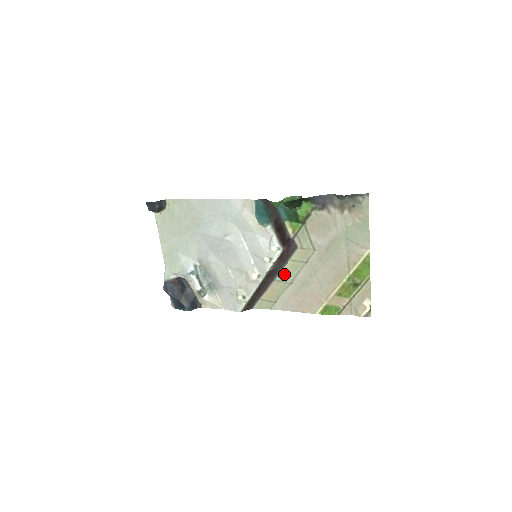
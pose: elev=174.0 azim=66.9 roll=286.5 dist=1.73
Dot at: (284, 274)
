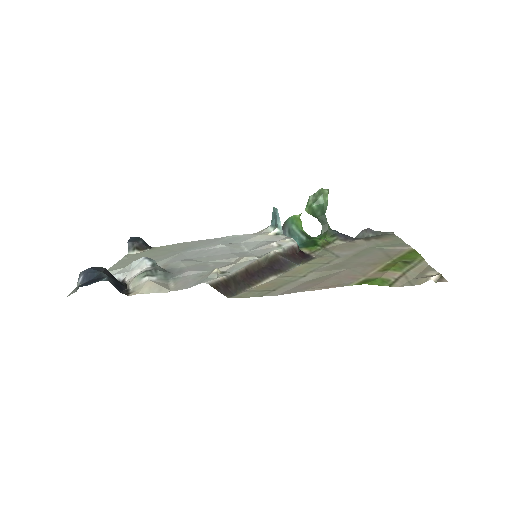
Dot at: (293, 272)
